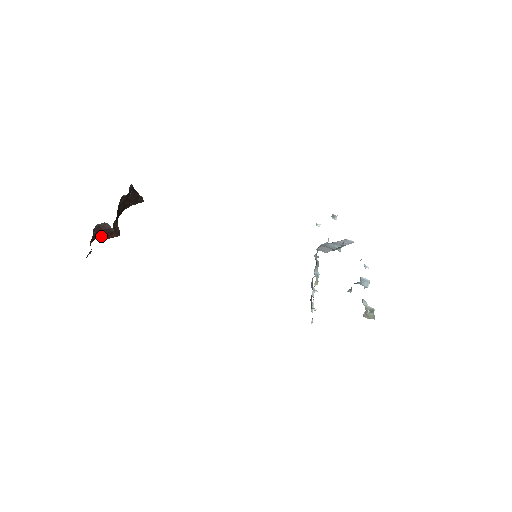
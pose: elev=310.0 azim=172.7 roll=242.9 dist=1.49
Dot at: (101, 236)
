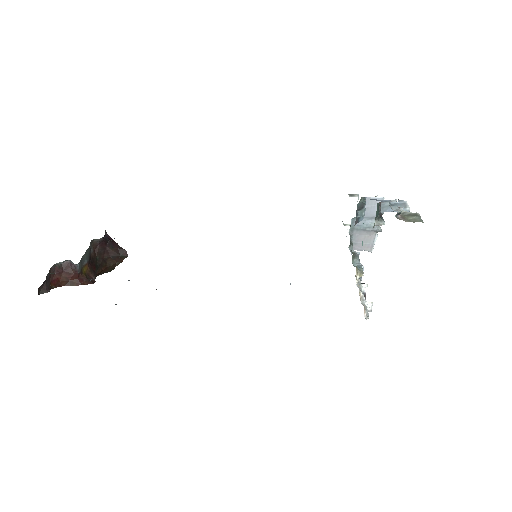
Dot at: (68, 282)
